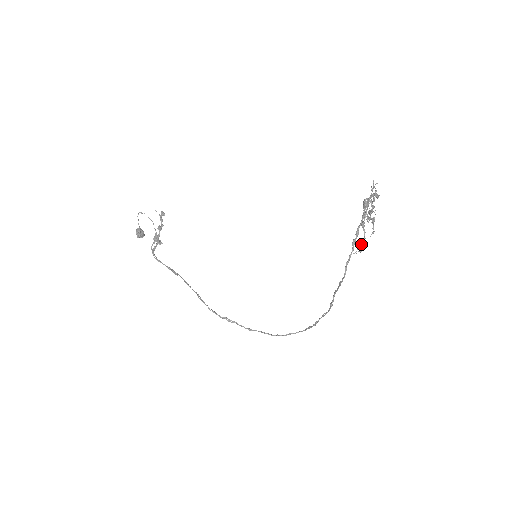
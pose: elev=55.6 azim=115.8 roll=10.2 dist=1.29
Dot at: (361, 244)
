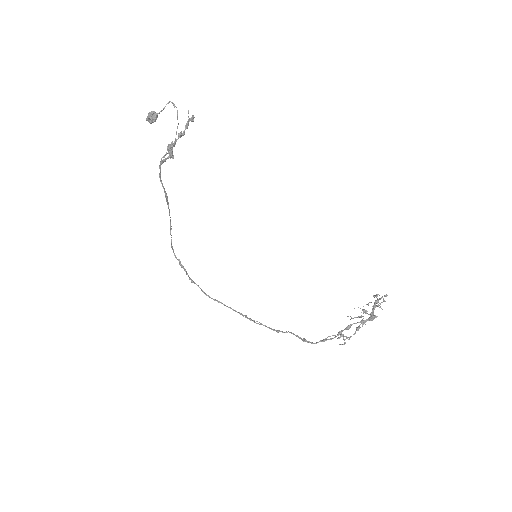
Dot at: occluded
